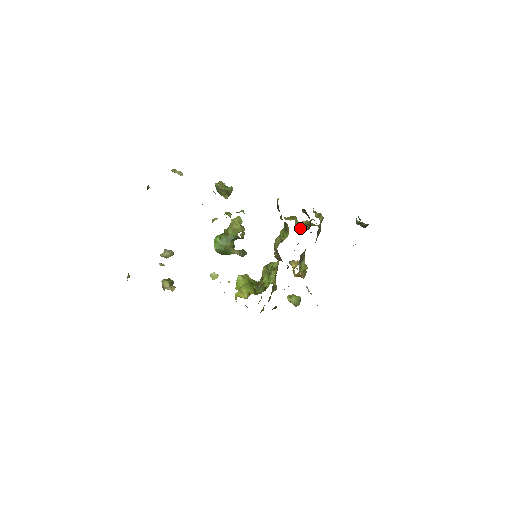
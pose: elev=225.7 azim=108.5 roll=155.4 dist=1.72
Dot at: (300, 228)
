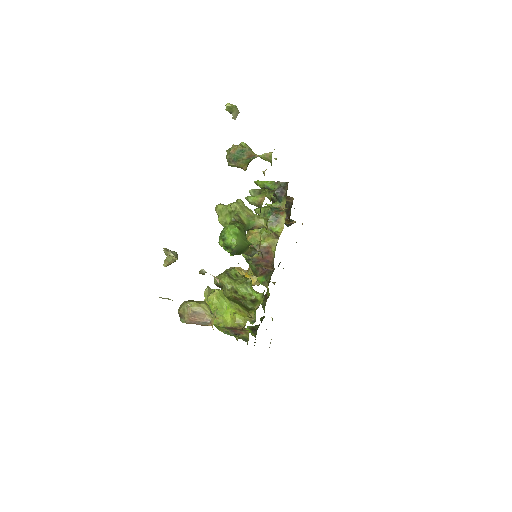
Dot at: occluded
